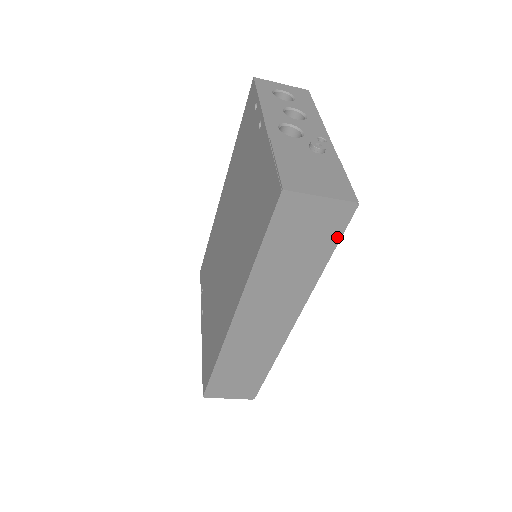
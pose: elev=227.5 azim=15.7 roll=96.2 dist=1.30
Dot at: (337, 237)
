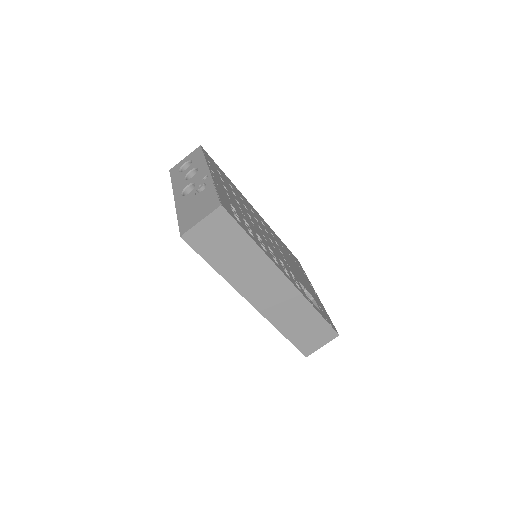
Dot at: (237, 227)
